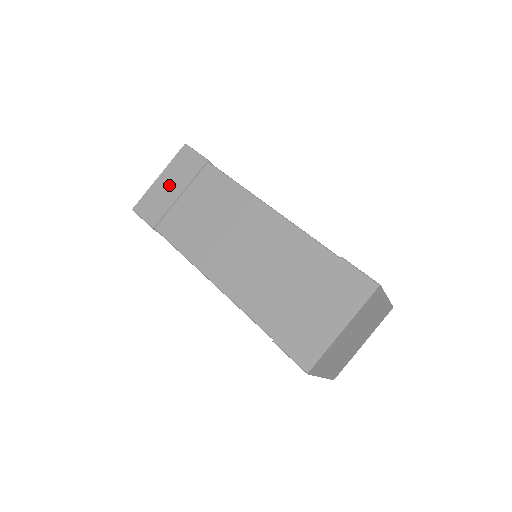
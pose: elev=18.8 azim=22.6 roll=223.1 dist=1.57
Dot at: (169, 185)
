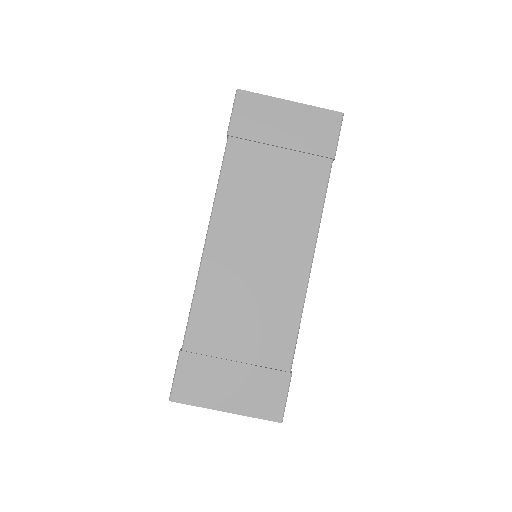
Dot at: occluded
